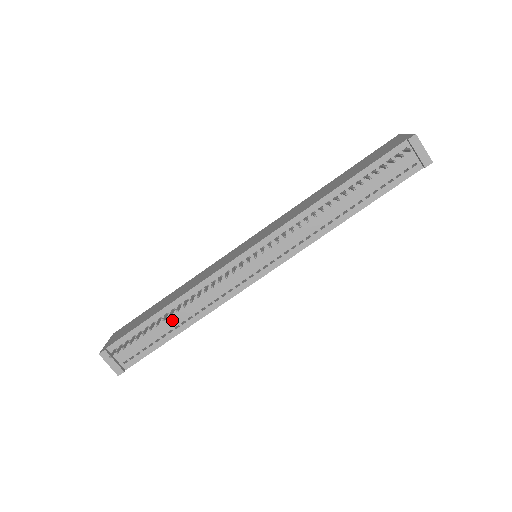
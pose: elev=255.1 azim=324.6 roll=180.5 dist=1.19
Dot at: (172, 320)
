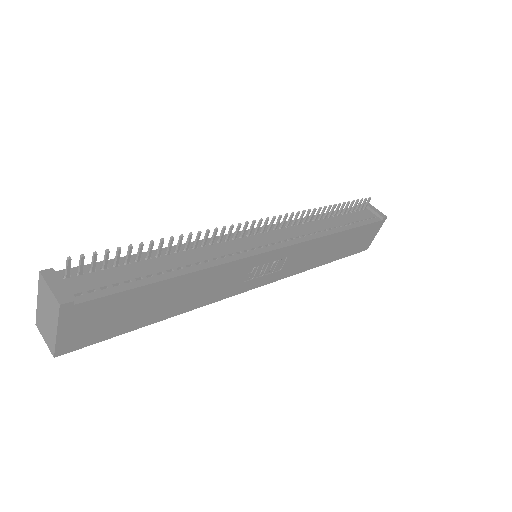
Dot at: (164, 263)
